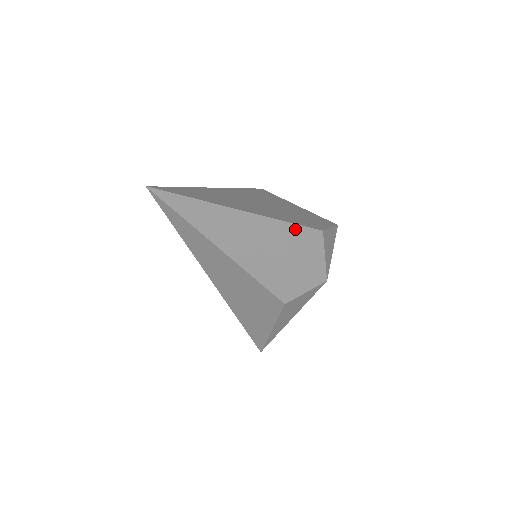
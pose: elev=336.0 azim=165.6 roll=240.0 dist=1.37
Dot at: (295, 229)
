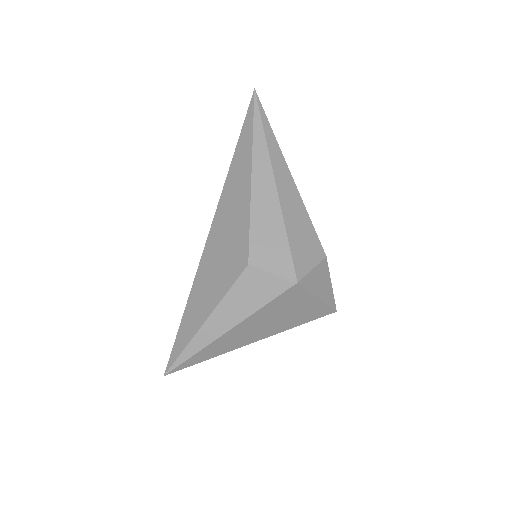
Dot at: (309, 224)
